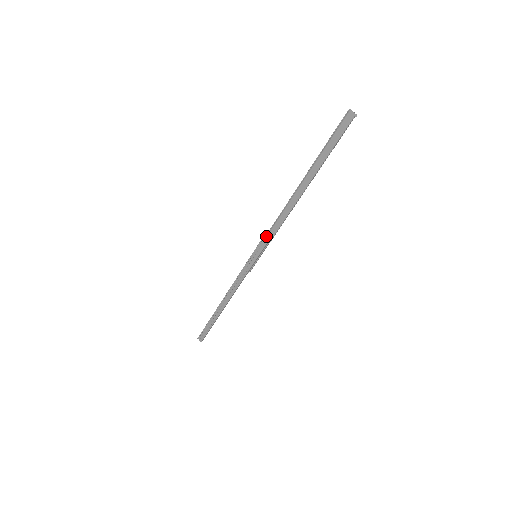
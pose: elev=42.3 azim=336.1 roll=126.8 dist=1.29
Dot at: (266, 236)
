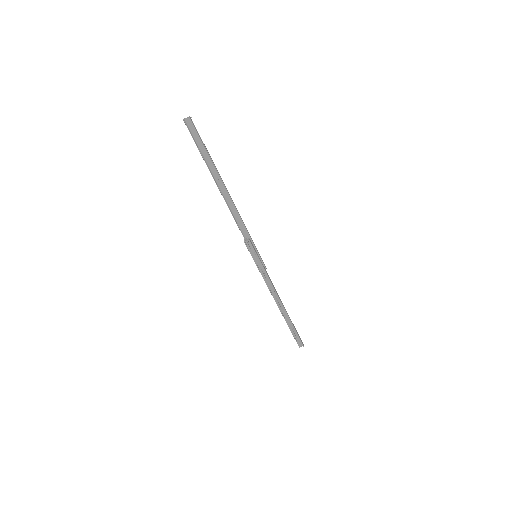
Dot at: (245, 238)
